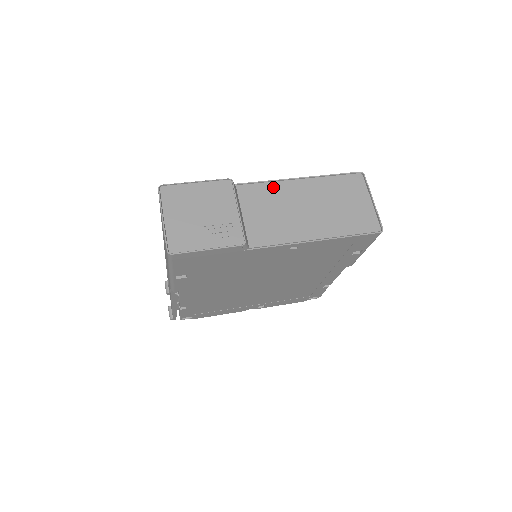
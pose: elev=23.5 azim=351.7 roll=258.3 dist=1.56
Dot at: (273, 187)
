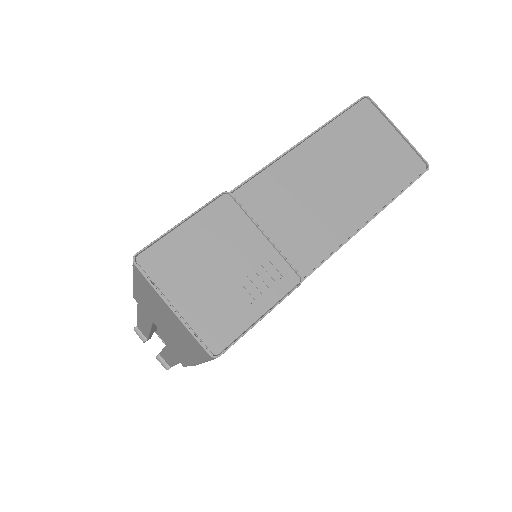
Dot at: (278, 172)
